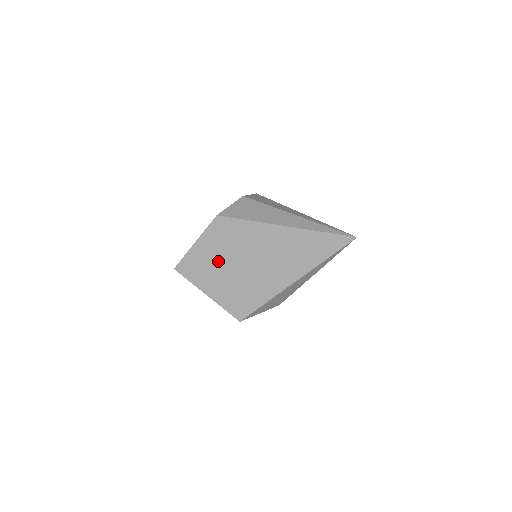
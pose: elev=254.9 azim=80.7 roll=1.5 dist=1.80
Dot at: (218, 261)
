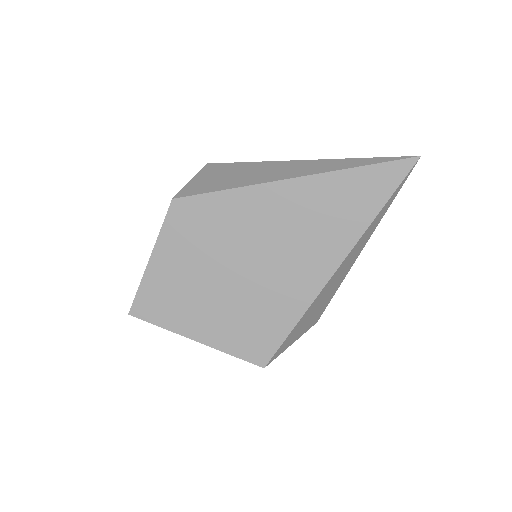
Dot at: (197, 276)
